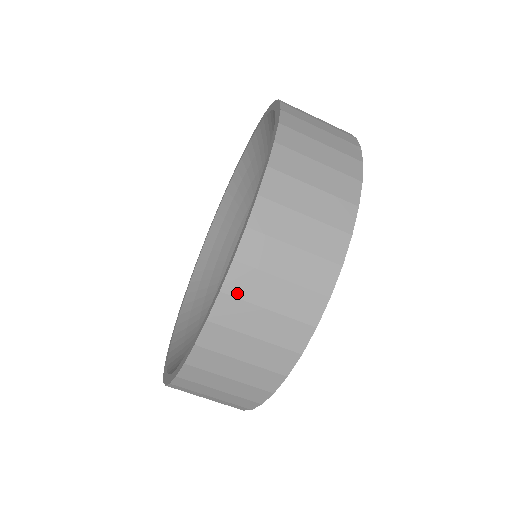
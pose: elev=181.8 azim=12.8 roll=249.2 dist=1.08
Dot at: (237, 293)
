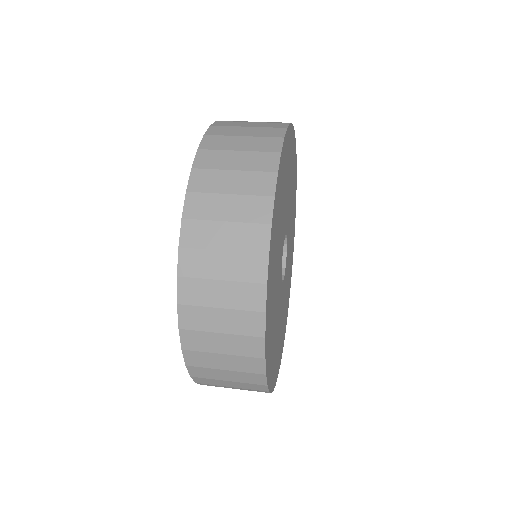
Dot at: (201, 376)
